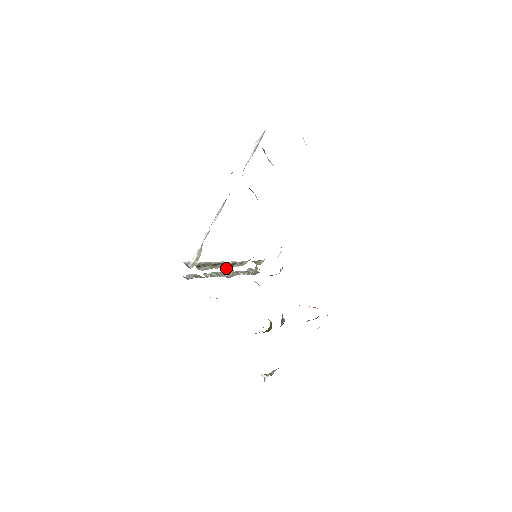
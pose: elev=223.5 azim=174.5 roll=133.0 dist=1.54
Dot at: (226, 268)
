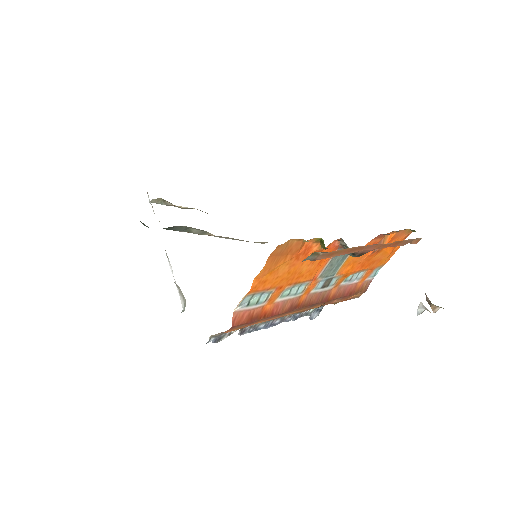
Dot at: occluded
